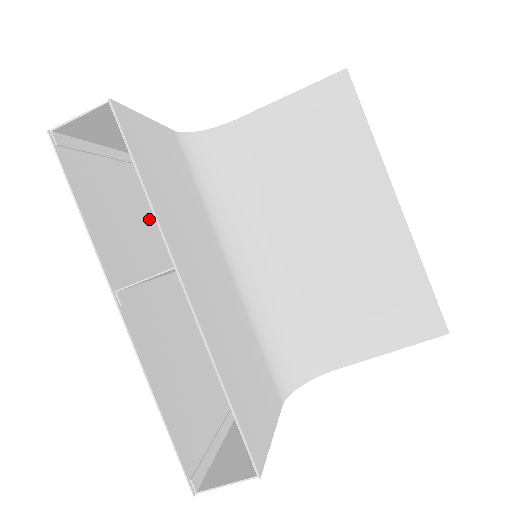
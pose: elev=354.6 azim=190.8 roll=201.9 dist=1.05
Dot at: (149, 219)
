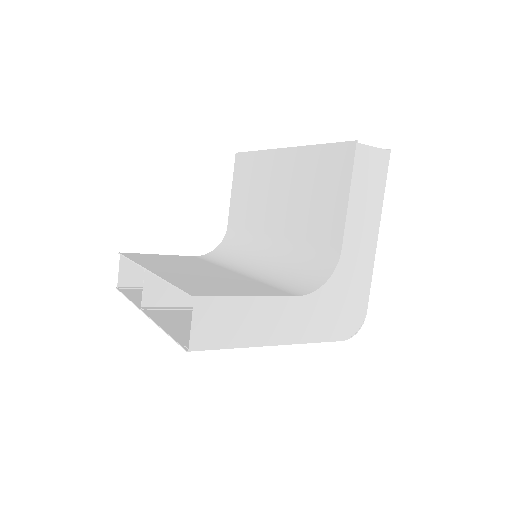
Dot at: occluded
